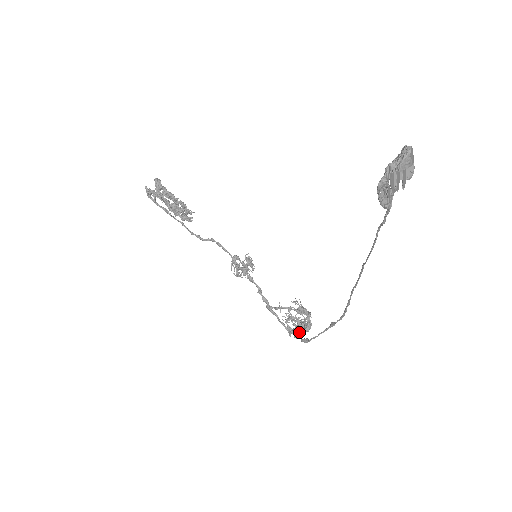
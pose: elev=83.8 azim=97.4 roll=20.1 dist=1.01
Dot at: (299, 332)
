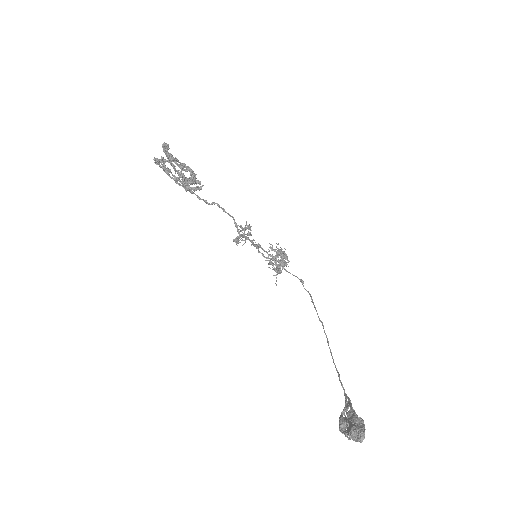
Dot at: (277, 272)
